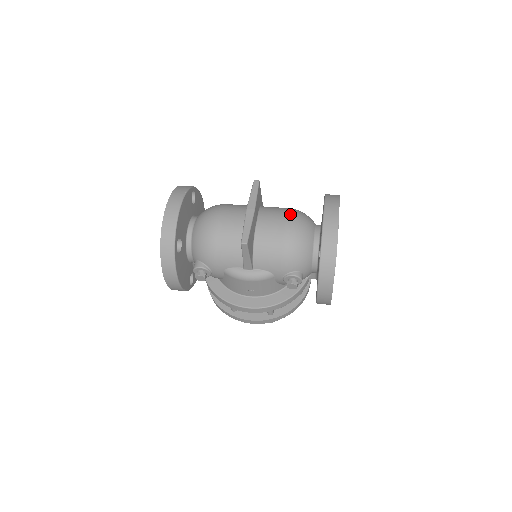
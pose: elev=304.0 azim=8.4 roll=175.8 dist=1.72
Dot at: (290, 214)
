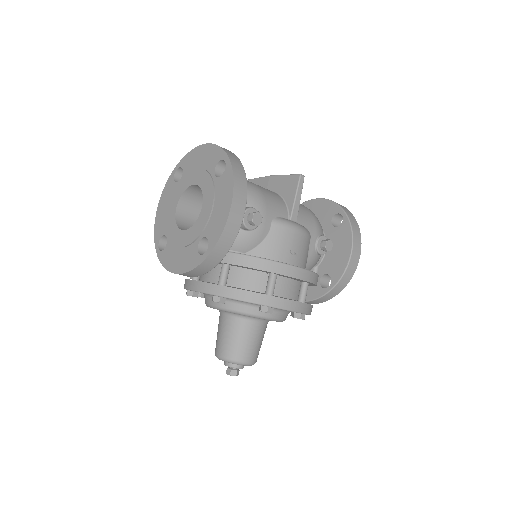
Dot at: occluded
